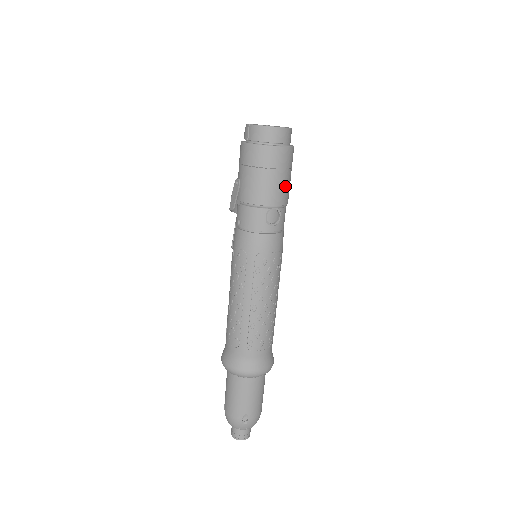
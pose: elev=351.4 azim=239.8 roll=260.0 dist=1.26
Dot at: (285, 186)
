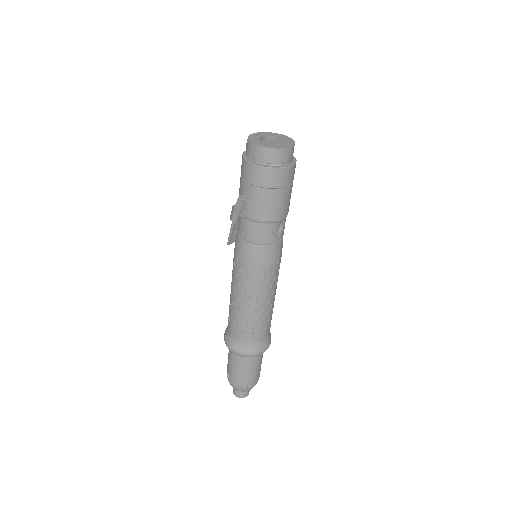
Dot at: (289, 199)
